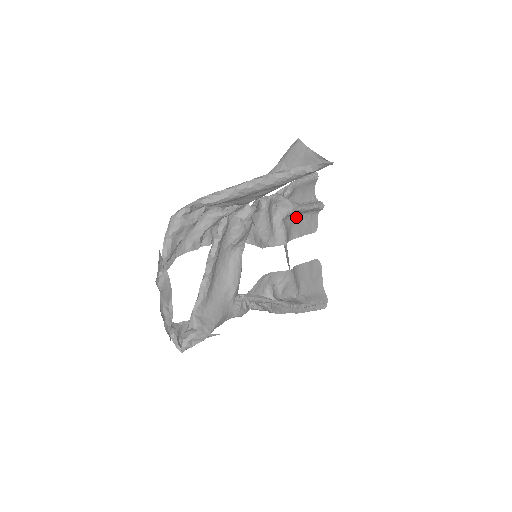
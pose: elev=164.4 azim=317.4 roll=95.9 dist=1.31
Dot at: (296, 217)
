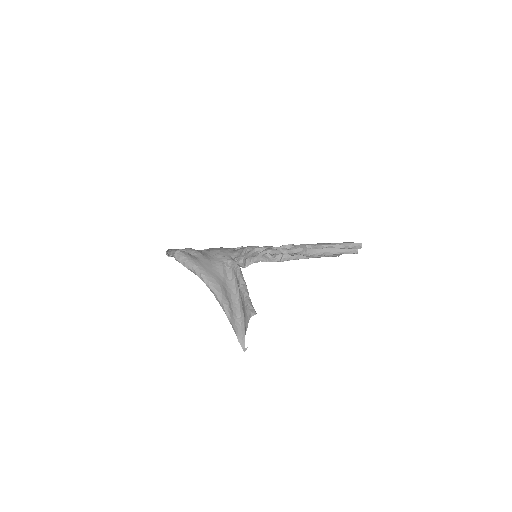
Dot at: occluded
